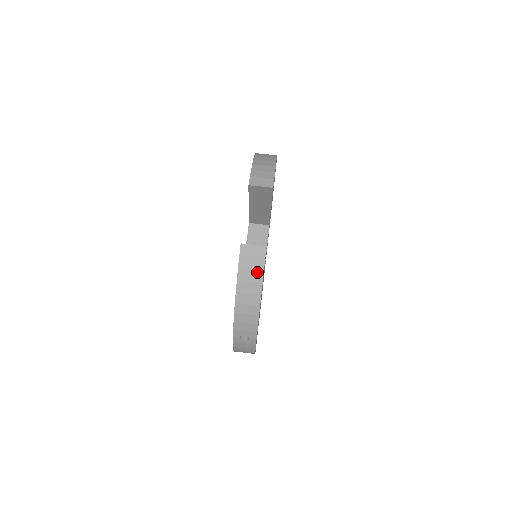
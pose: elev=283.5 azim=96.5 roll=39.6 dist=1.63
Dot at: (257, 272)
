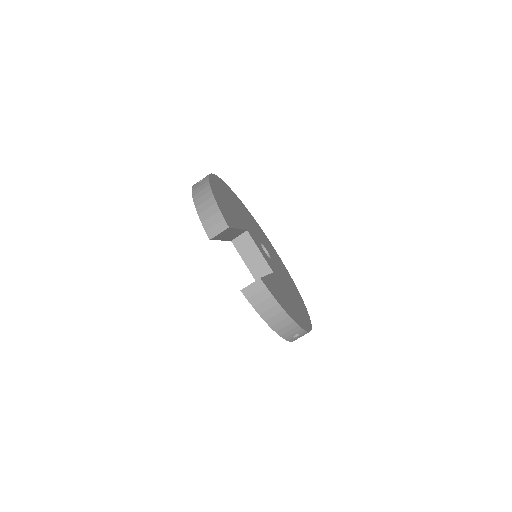
Dot at: (268, 300)
